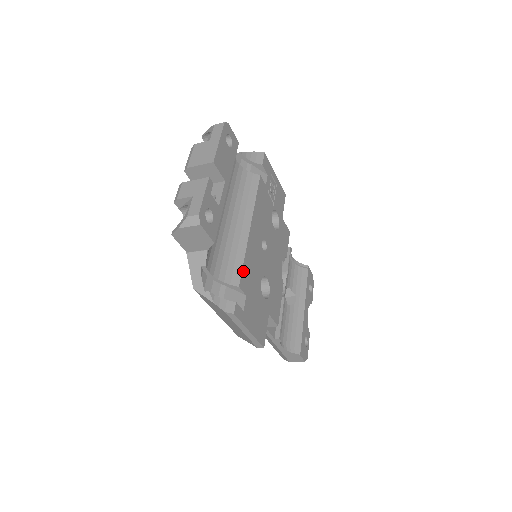
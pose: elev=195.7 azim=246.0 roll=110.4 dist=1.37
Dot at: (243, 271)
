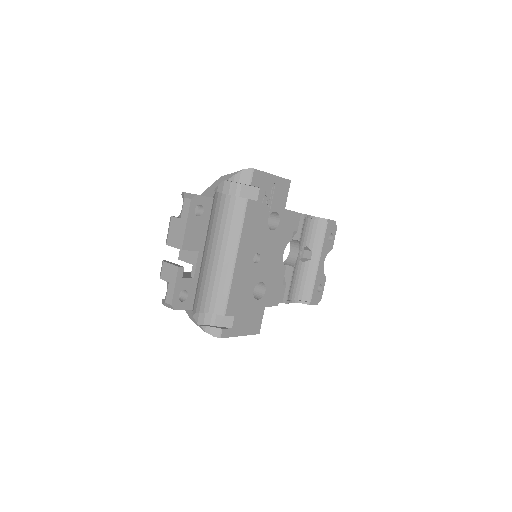
Dot at: (229, 301)
